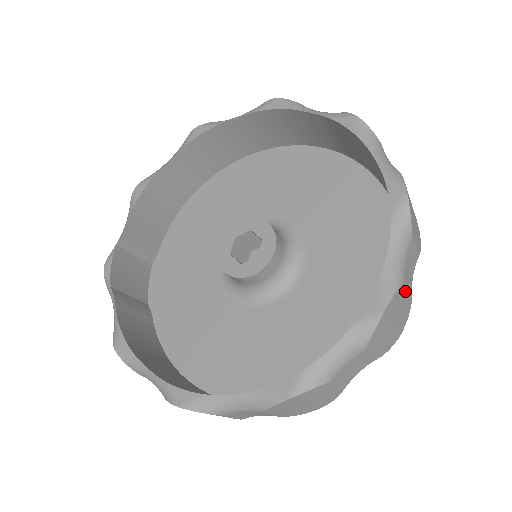
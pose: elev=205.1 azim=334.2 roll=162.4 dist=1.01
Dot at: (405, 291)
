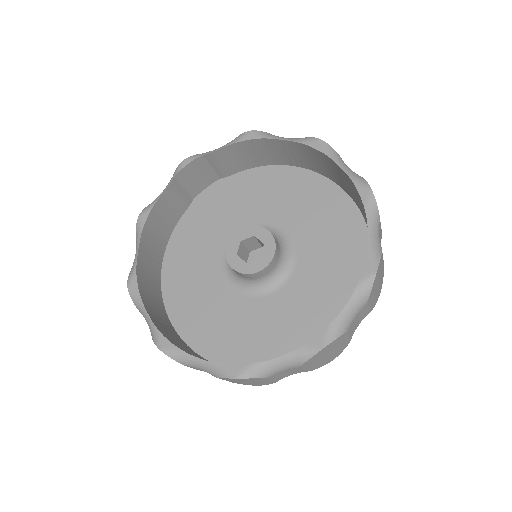
Dot at: (267, 380)
